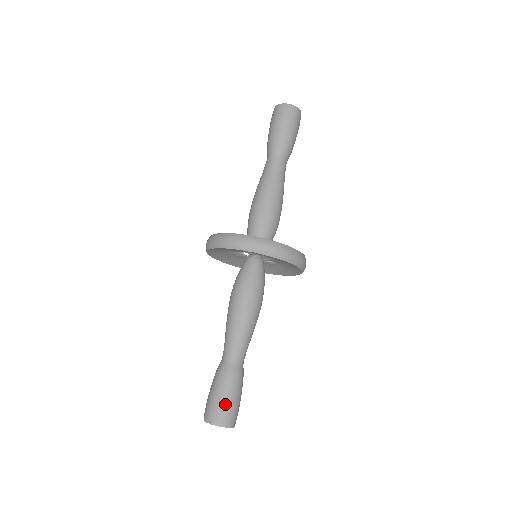
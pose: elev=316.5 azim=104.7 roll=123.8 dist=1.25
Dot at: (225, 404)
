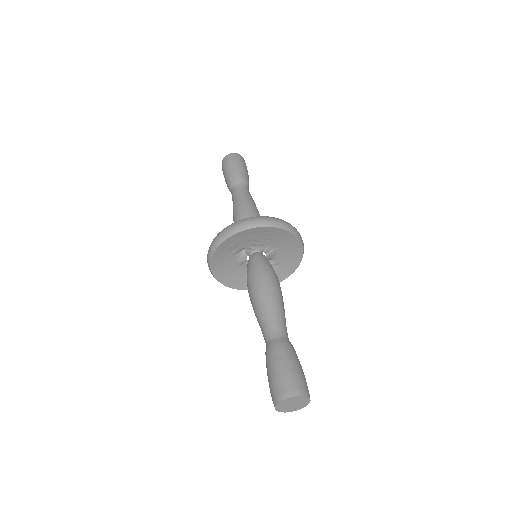
Dot at: (295, 372)
